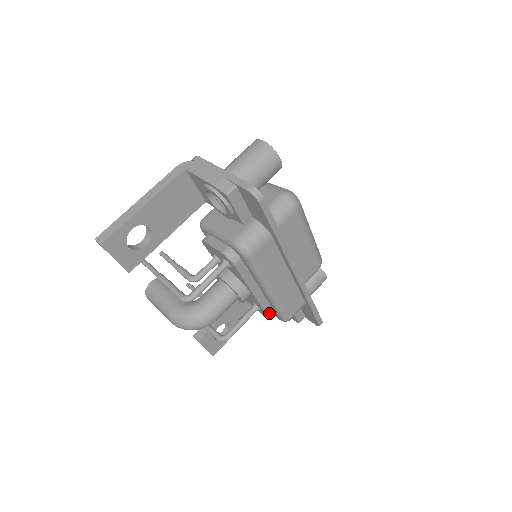
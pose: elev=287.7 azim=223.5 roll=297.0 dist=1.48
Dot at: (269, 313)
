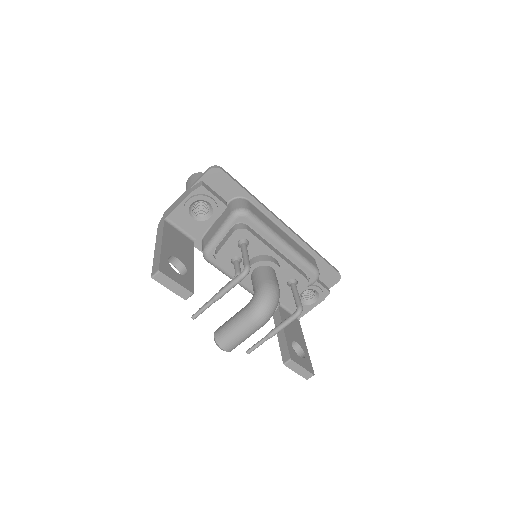
Dot at: (303, 275)
